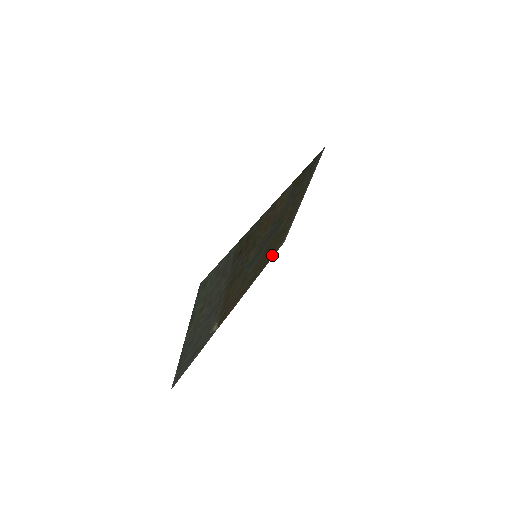
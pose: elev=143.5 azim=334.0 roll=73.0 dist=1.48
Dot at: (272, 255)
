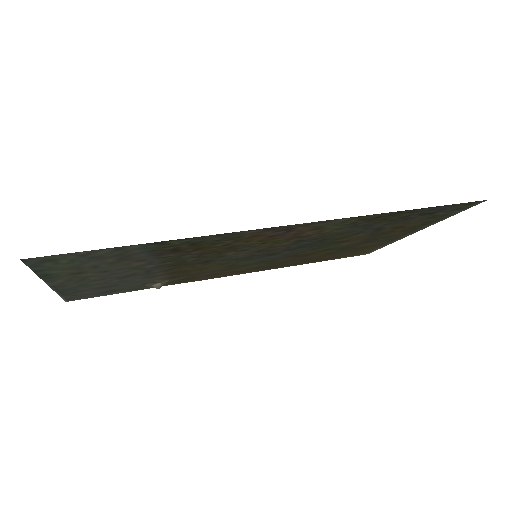
Dot at: (328, 258)
